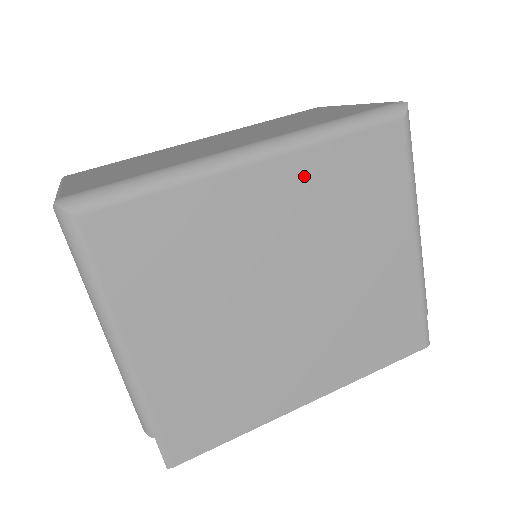
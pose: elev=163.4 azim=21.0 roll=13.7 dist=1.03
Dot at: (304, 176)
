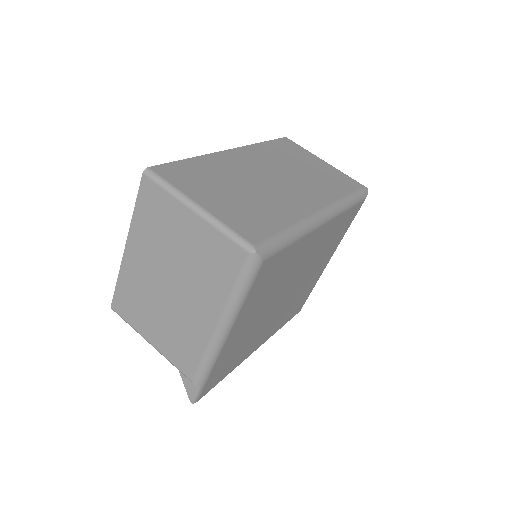
Dot at: (329, 230)
